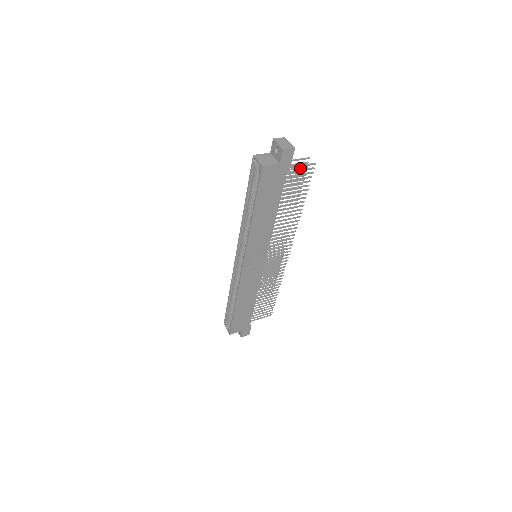
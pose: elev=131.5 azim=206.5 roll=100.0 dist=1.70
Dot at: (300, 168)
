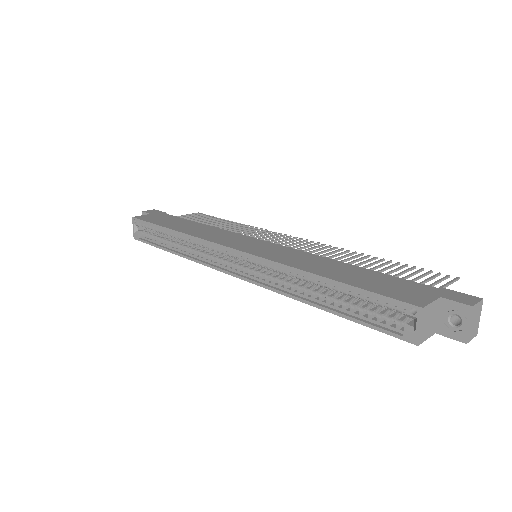
Dot at: (433, 277)
